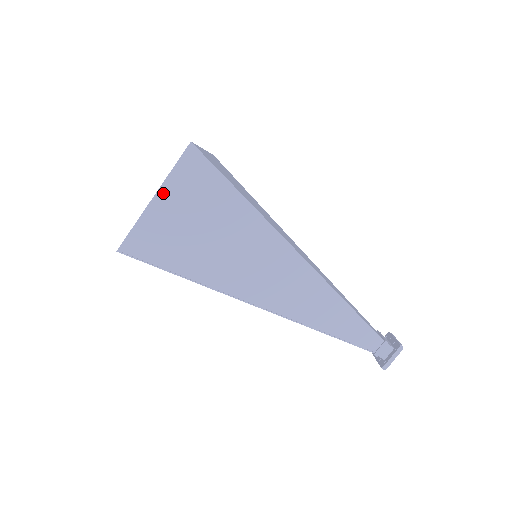
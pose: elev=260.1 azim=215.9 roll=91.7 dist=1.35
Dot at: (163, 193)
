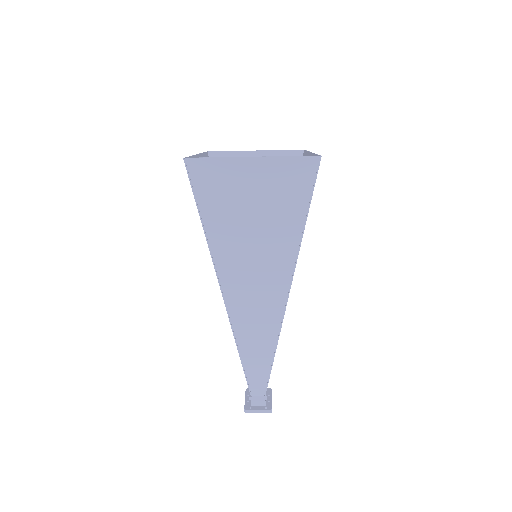
Dot at: (262, 162)
